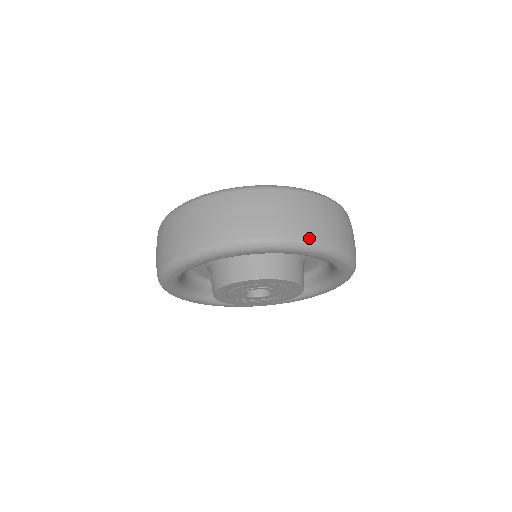
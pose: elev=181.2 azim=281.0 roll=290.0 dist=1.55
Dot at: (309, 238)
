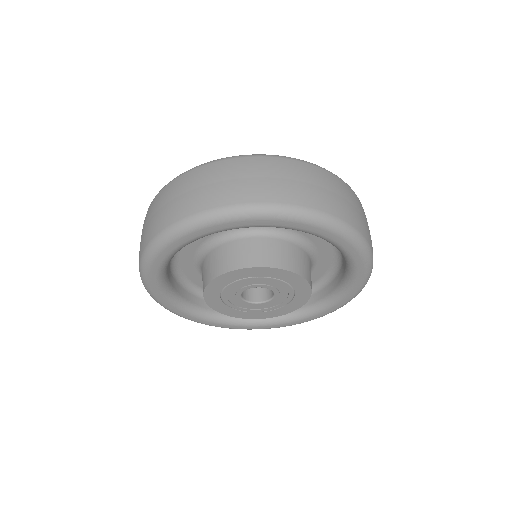
Dot at: (263, 201)
